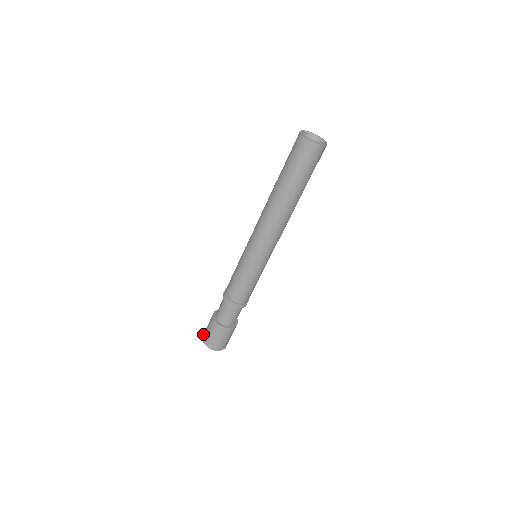
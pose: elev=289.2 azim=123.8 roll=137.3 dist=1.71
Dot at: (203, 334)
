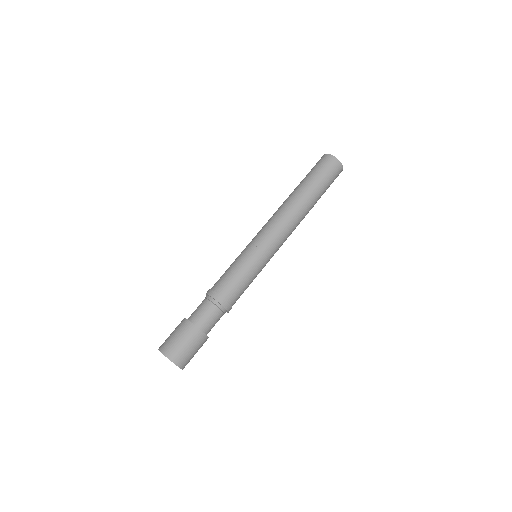
Dot at: occluded
